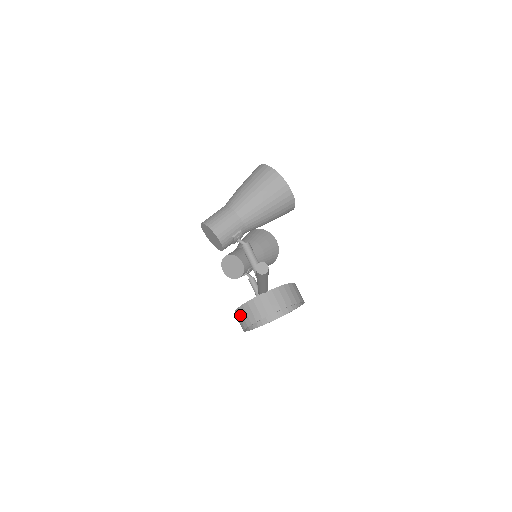
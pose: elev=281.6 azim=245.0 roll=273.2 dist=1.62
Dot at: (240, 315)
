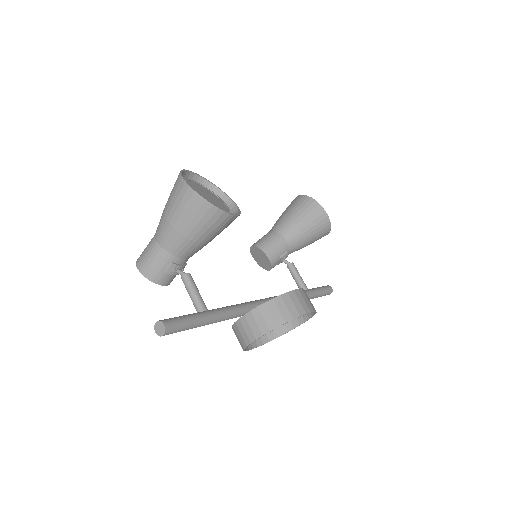
Dot at: occluded
